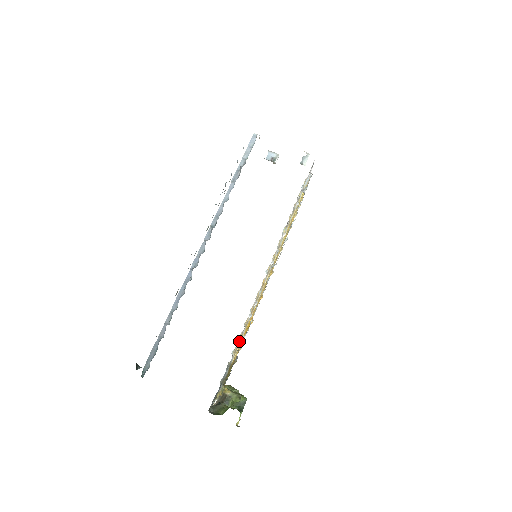
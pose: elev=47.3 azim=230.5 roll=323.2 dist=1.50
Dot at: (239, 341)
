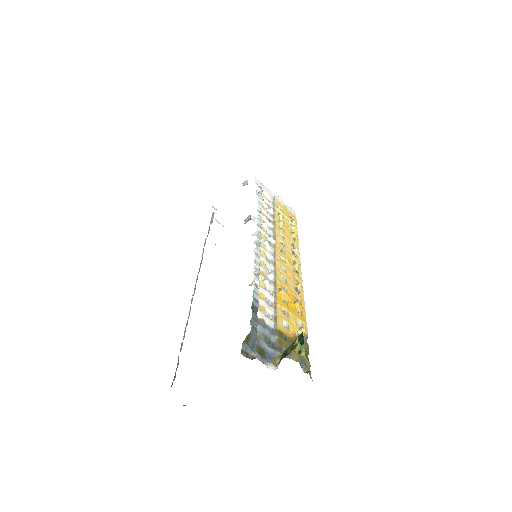
Dot at: (275, 309)
